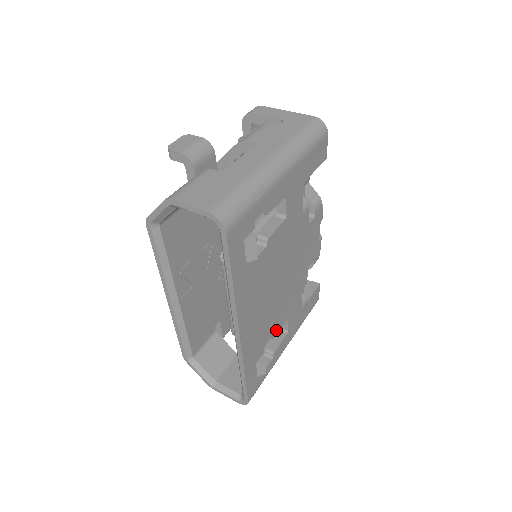
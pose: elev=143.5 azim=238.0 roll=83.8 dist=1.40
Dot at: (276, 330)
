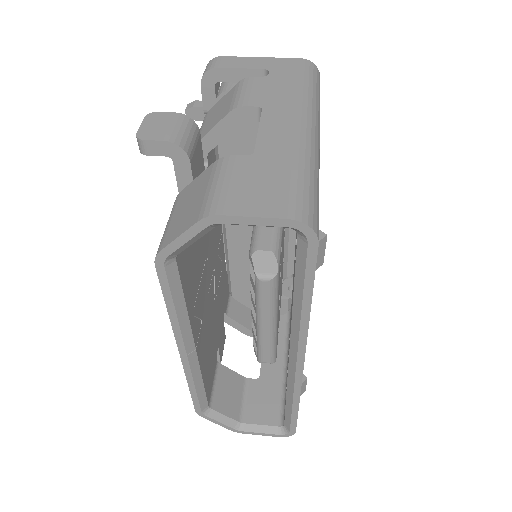
Dot at: occluded
